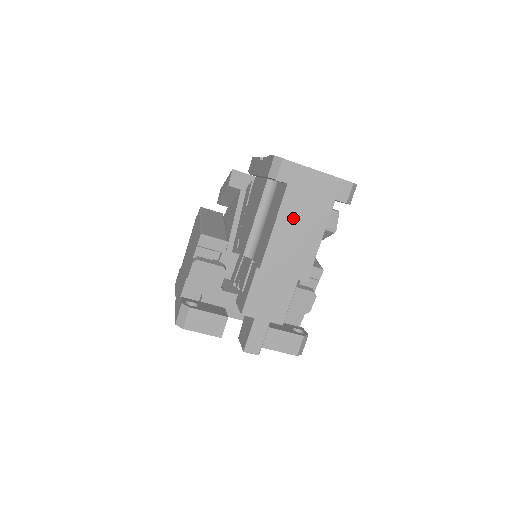
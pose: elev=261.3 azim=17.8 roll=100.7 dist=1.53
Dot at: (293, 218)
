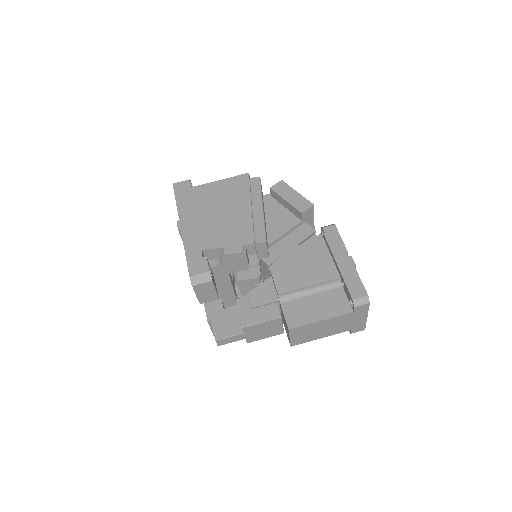
Dot at: (331, 324)
